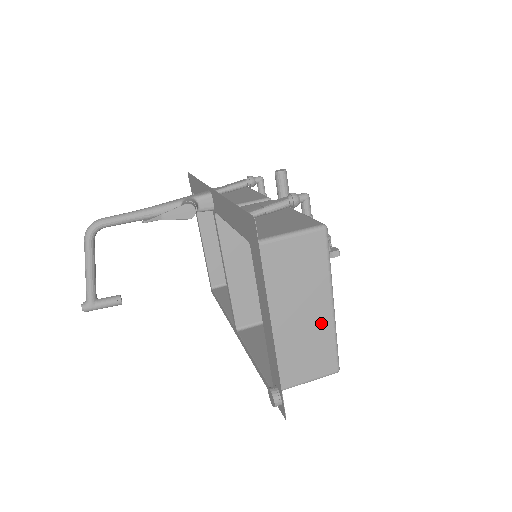
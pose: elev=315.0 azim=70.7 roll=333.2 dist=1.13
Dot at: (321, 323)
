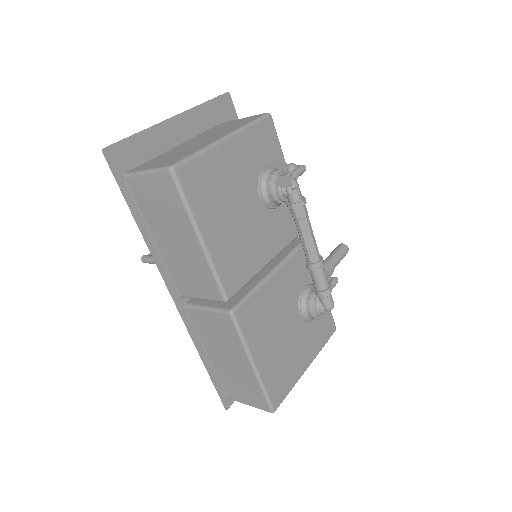
Dot at: (204, 144)
